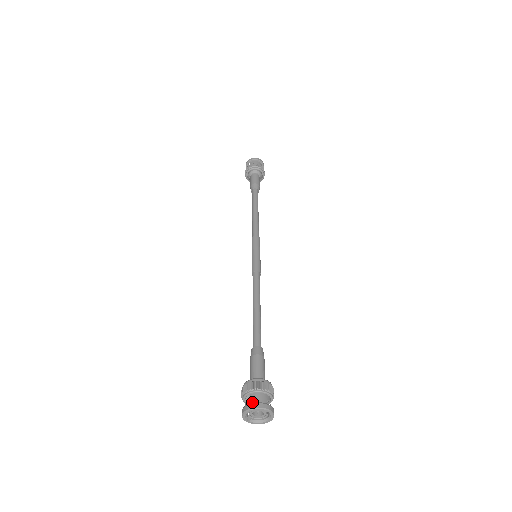
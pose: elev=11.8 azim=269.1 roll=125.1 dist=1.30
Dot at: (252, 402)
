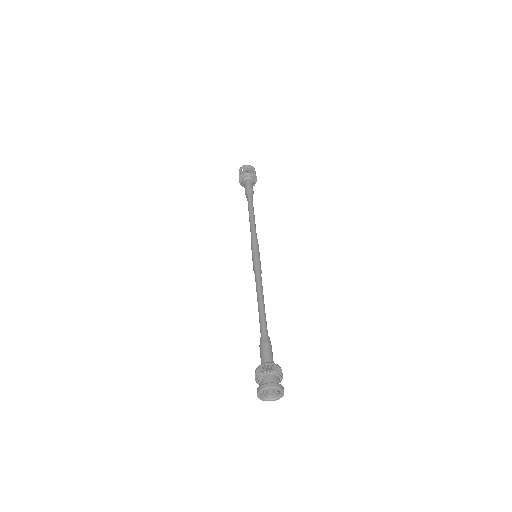
Dot at: (266, 382)
